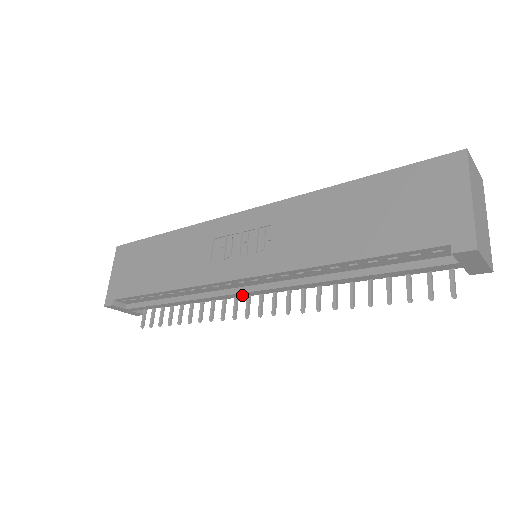
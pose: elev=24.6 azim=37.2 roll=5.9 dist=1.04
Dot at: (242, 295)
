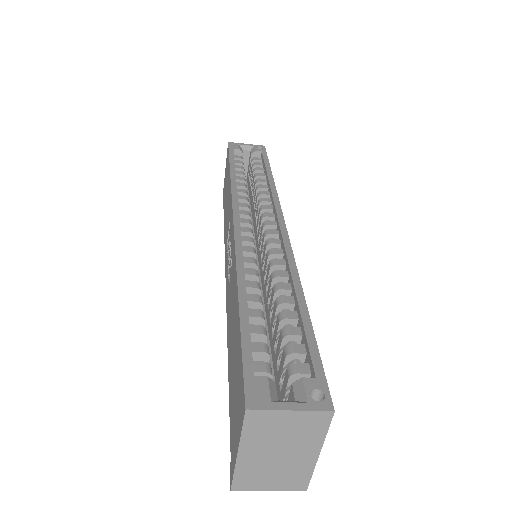
Dot at: occluded
